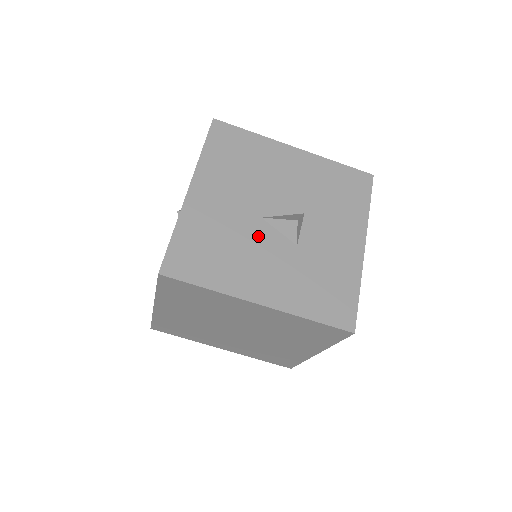
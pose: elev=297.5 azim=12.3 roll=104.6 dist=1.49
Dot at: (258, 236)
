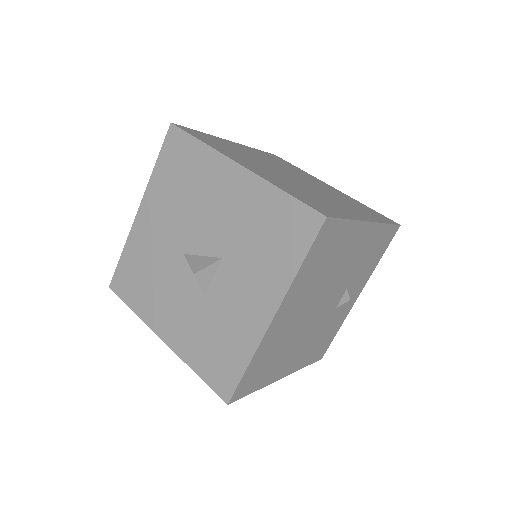
Dot at: (176, 273)
